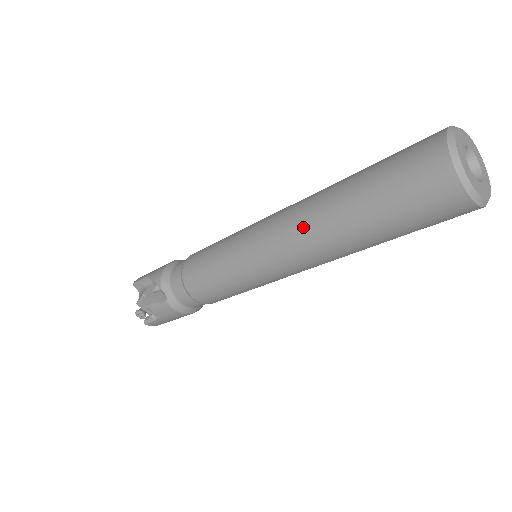
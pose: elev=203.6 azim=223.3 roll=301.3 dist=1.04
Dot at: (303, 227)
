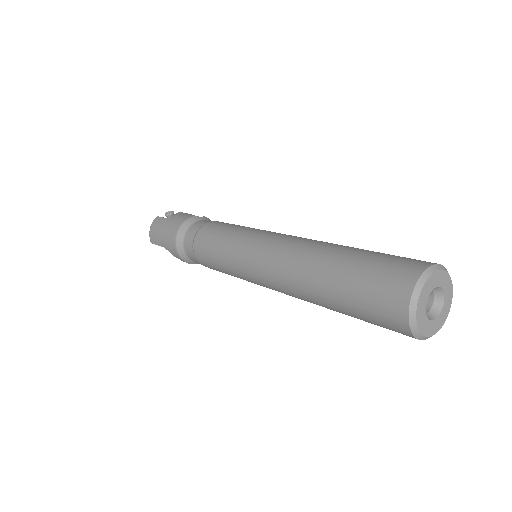
Dot at: occluded
